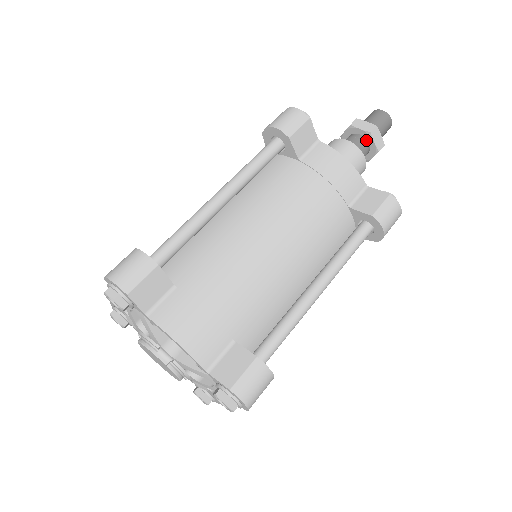
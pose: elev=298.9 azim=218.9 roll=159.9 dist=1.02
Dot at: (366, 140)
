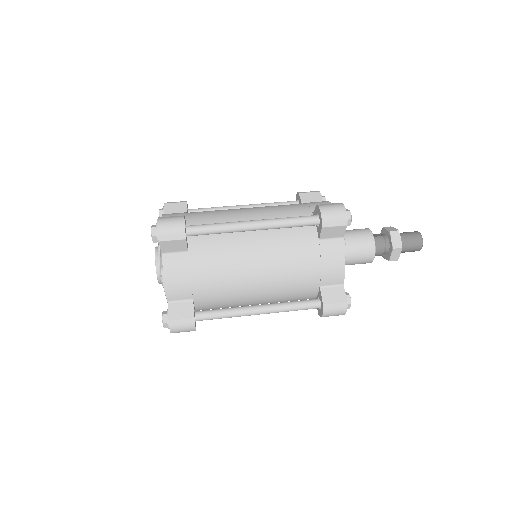
Dot at: (389, 248)
